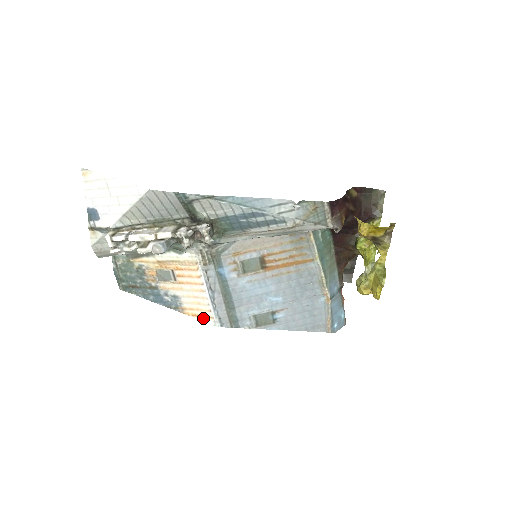
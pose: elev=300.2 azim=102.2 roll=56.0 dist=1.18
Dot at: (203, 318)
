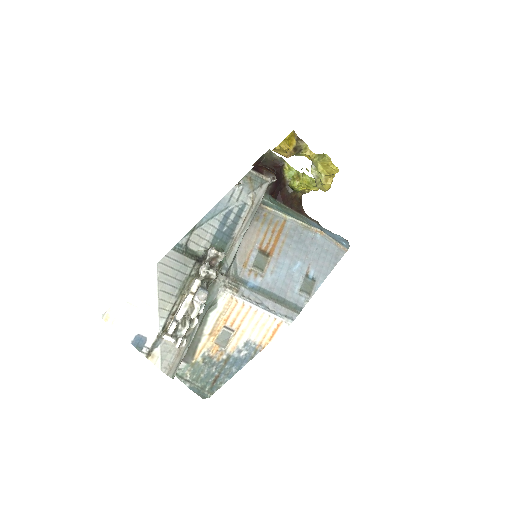
Dot at: (277, 331)
